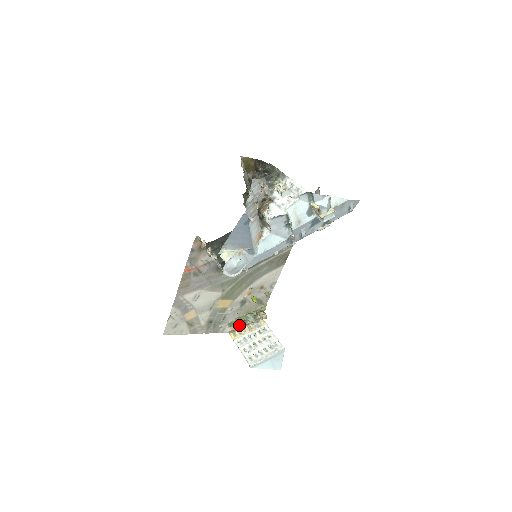
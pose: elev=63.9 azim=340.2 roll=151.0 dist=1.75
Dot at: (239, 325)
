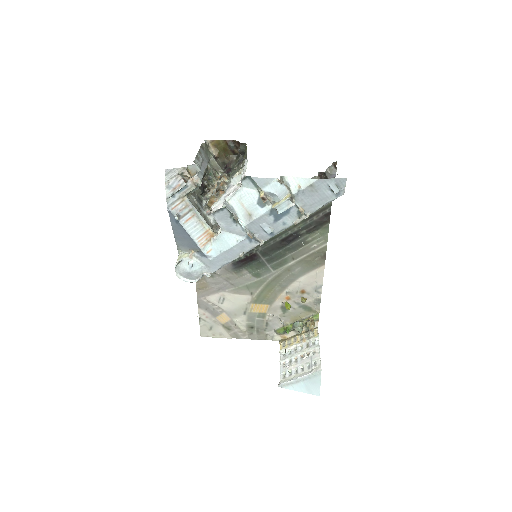
Dot at: (289, 334)
